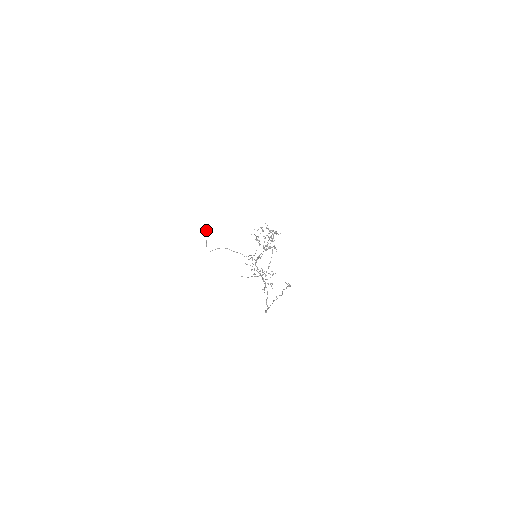
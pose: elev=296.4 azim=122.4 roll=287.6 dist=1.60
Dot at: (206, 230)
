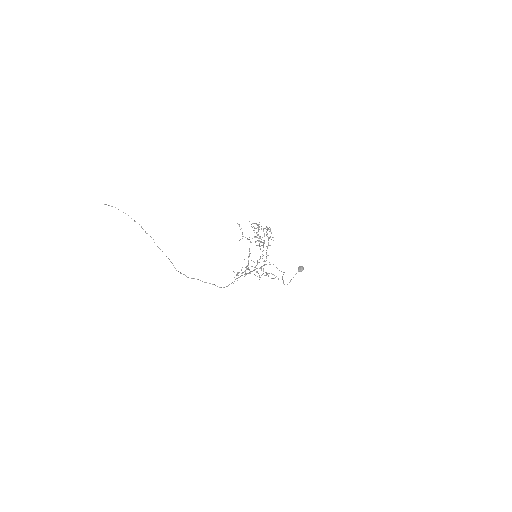
Dot at: (298, 271)
